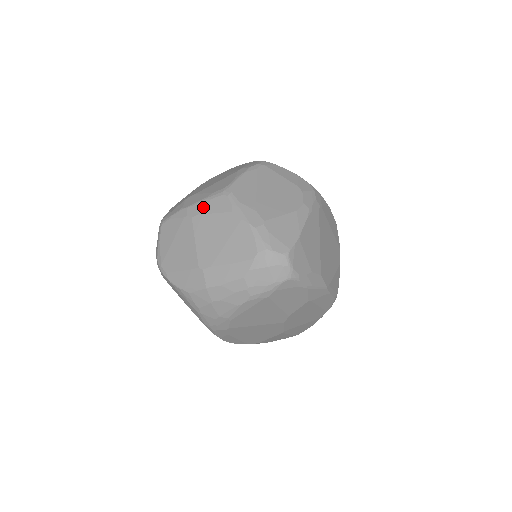
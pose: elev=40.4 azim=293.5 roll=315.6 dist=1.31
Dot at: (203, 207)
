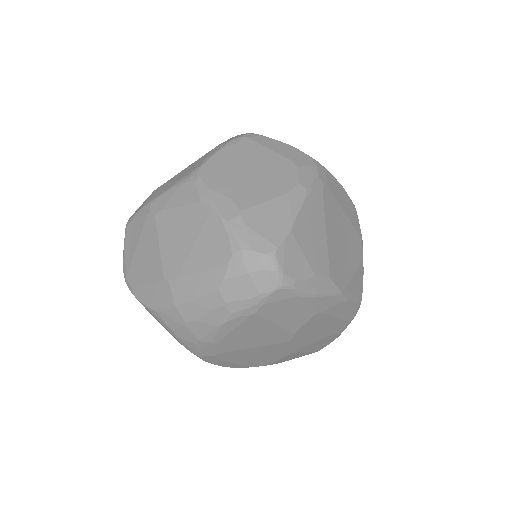
Dot at: (167, 199)
